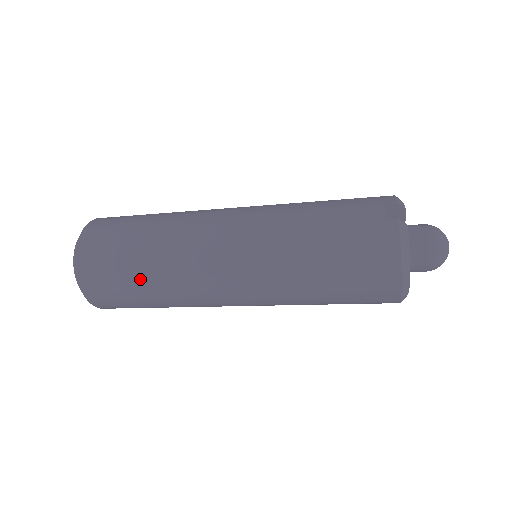
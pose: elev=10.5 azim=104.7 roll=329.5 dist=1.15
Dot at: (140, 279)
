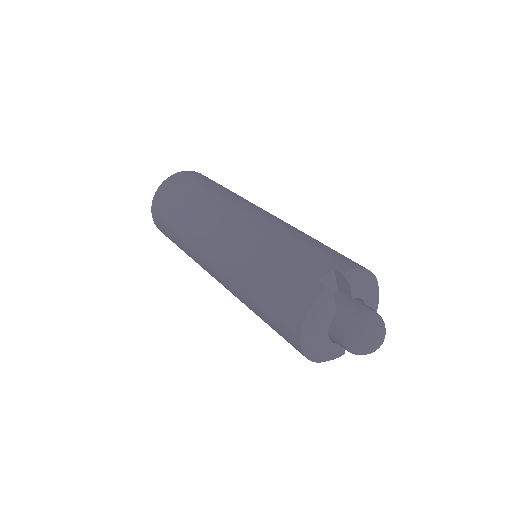
Dot at: (175, 226)
